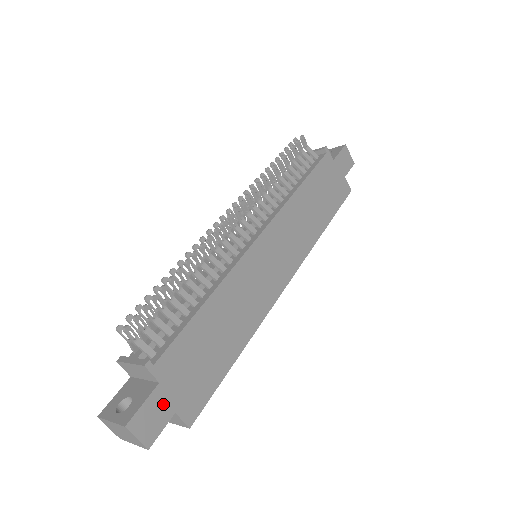
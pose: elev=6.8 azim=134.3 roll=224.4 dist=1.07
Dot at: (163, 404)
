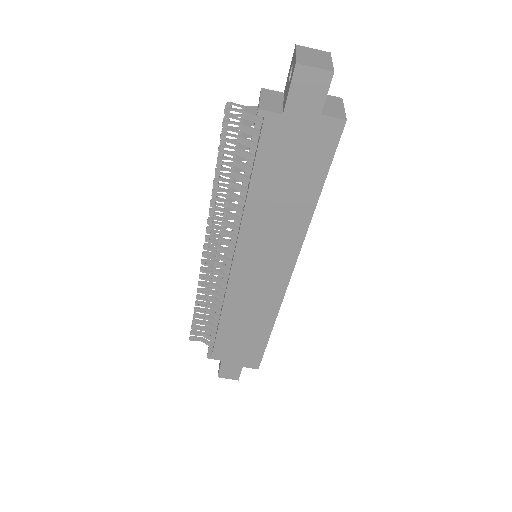
Dot at: (232, 366)
